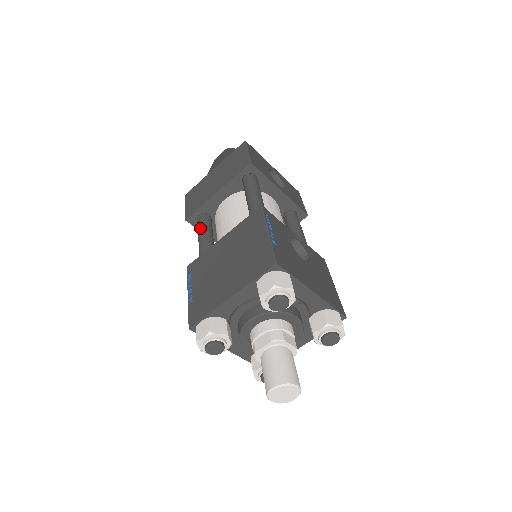
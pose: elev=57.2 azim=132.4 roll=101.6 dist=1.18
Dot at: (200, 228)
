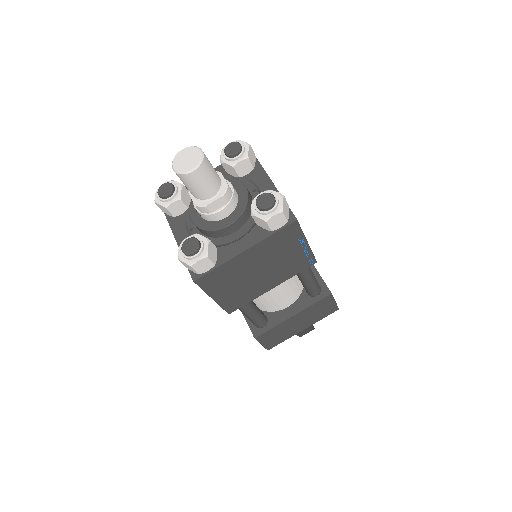
Dot at: occluded
